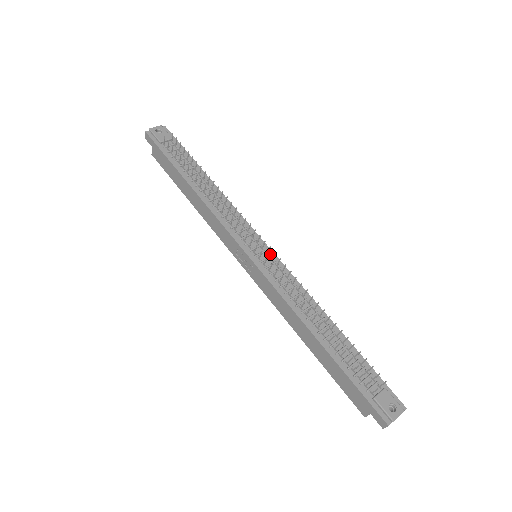
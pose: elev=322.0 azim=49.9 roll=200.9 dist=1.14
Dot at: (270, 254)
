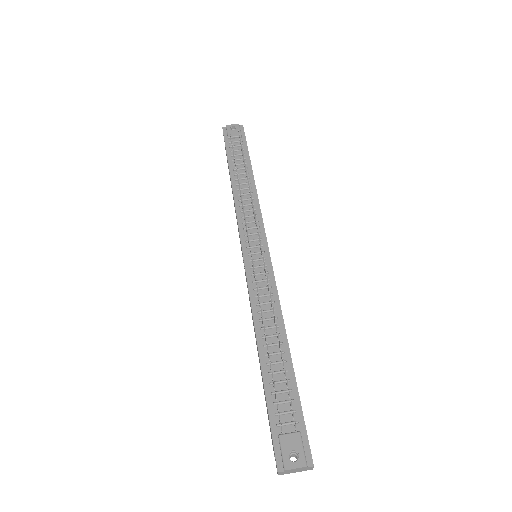
Dot at: (266, 256)
